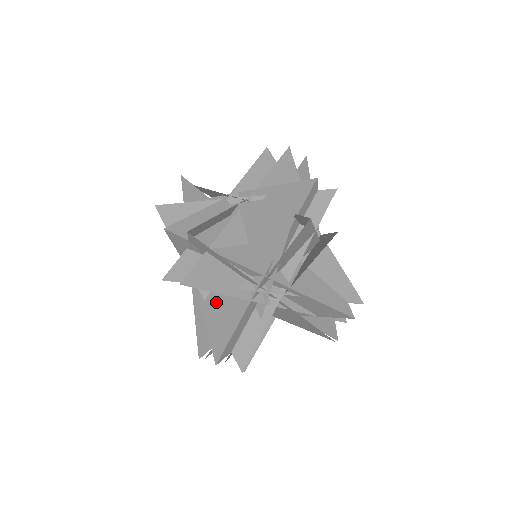
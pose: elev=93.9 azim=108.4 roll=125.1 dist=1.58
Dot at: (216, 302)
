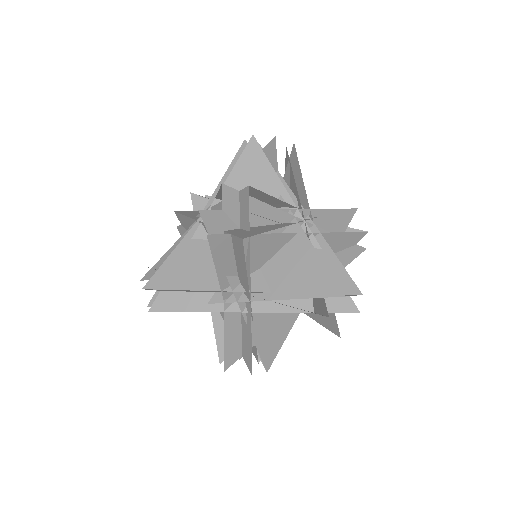
Dot at: (281, 276)
